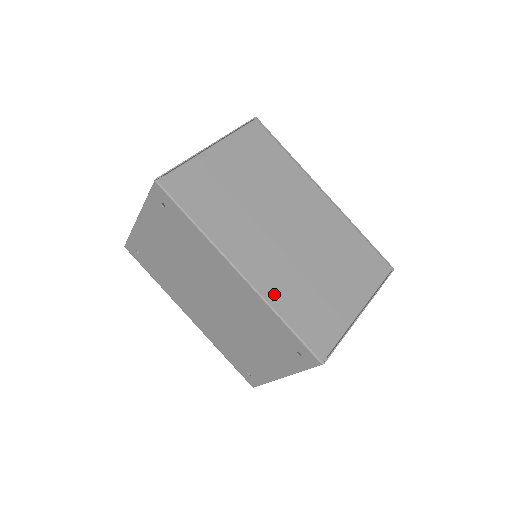
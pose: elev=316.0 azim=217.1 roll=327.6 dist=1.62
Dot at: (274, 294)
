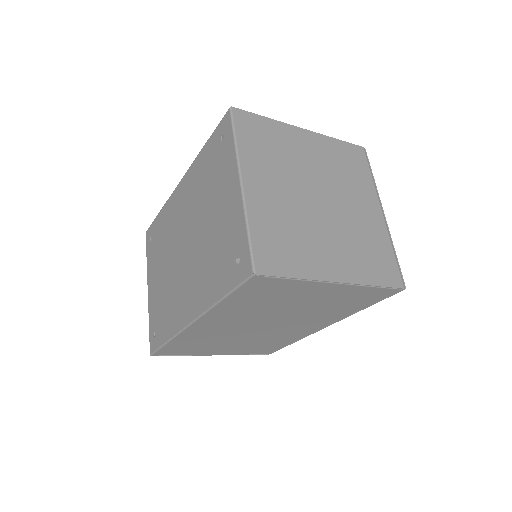
Dot at: occluded
